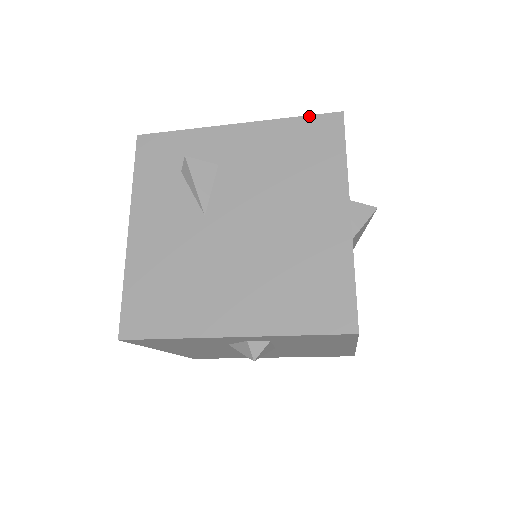
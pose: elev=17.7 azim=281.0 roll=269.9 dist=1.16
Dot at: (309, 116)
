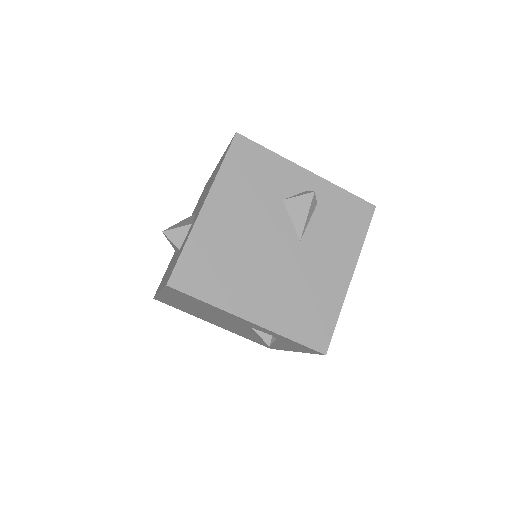
Dot at: occluded
